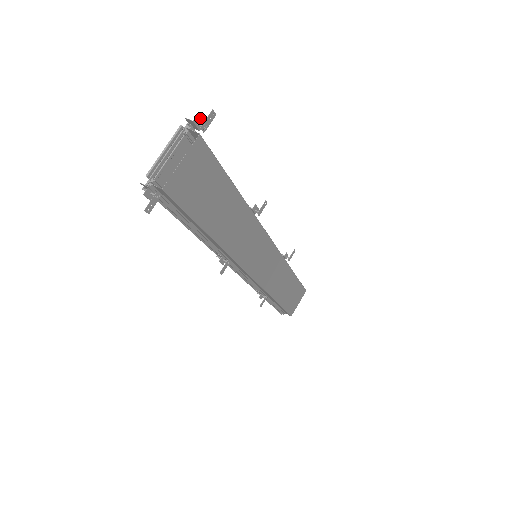
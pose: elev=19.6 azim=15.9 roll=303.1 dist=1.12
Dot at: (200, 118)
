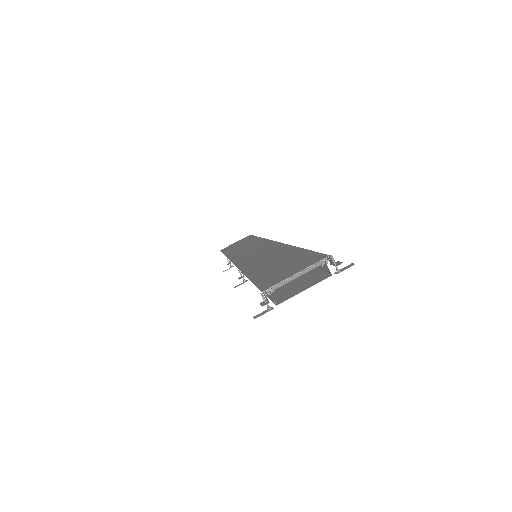
Dot at: (341, 262)
